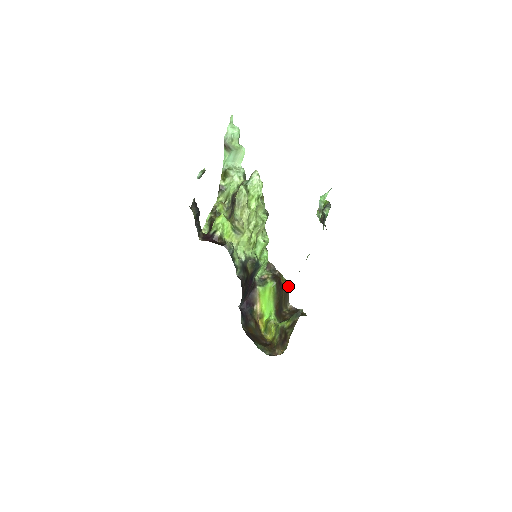
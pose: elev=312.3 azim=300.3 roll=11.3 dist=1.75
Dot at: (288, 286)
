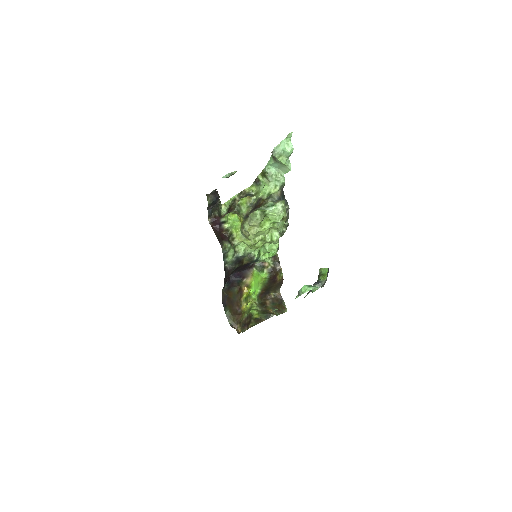
Dot at: occluded
